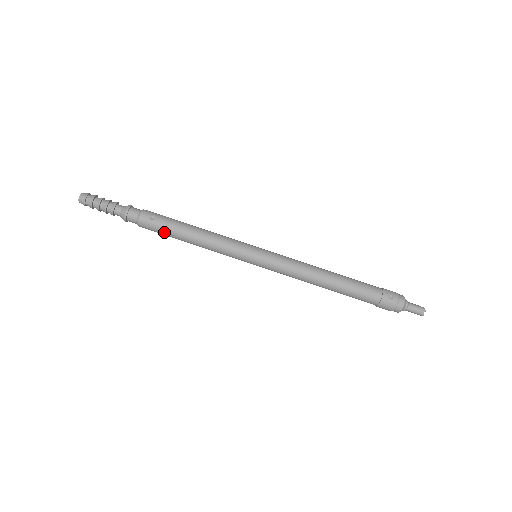
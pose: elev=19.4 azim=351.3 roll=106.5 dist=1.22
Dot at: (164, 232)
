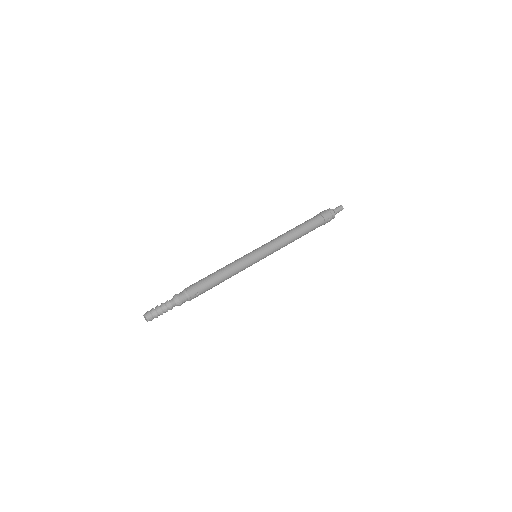
Dot at: occluded
